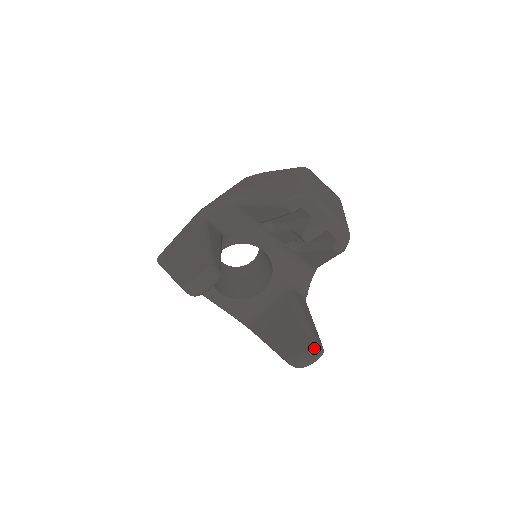
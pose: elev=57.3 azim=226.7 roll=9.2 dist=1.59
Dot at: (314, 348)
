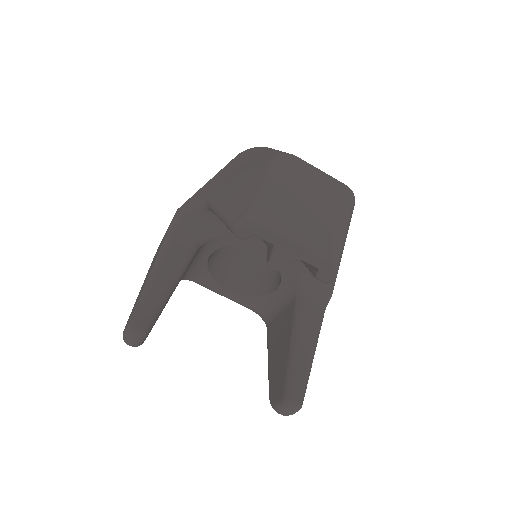
Dot at: (286, 403)
